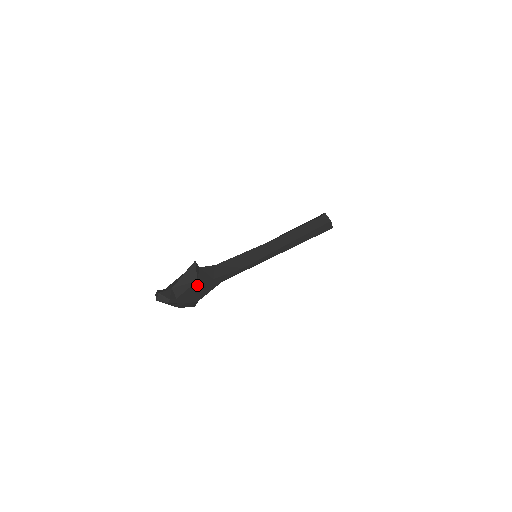
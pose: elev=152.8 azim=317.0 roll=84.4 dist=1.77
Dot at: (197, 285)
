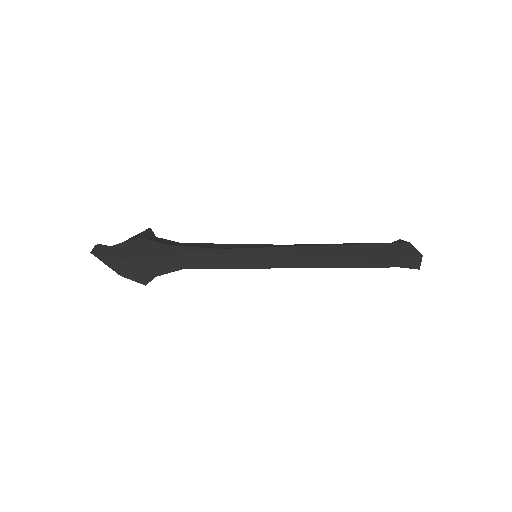
Dot at: (141, 243)
